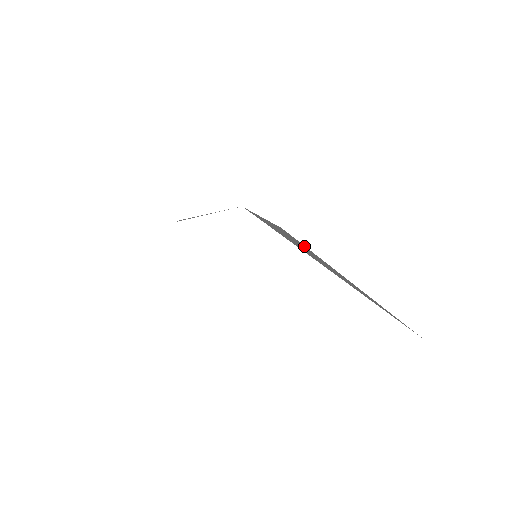
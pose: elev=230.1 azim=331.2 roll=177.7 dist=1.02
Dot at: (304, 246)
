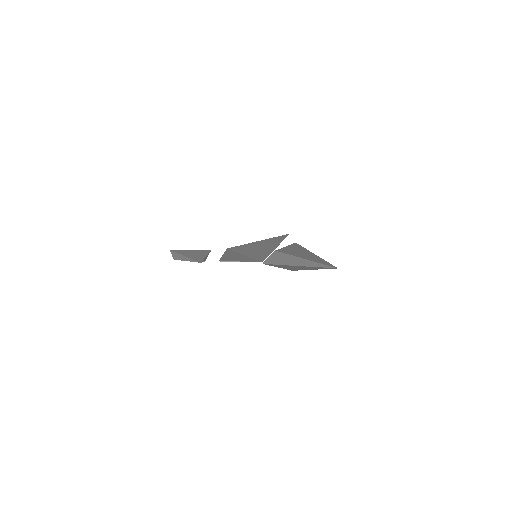
Dot at: (285, 254)
